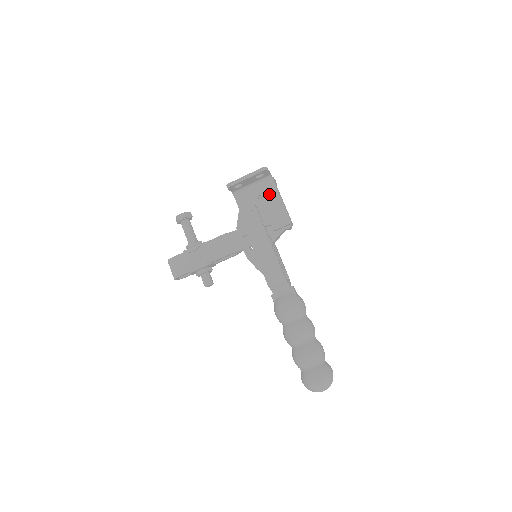
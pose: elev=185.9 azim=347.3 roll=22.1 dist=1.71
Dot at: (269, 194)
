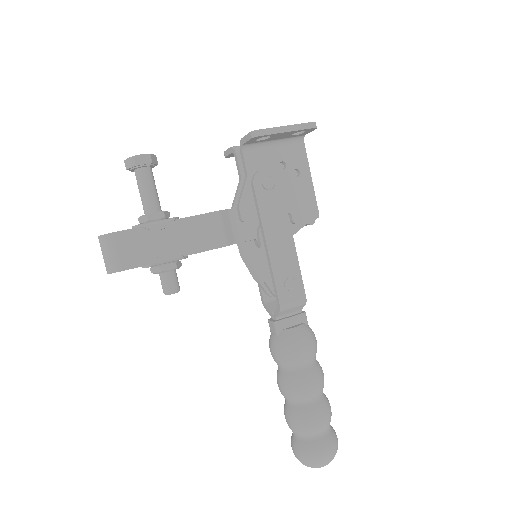
Dot at: (296, 165)
